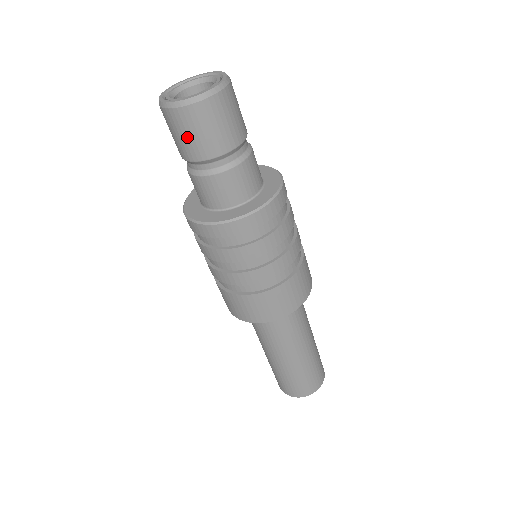
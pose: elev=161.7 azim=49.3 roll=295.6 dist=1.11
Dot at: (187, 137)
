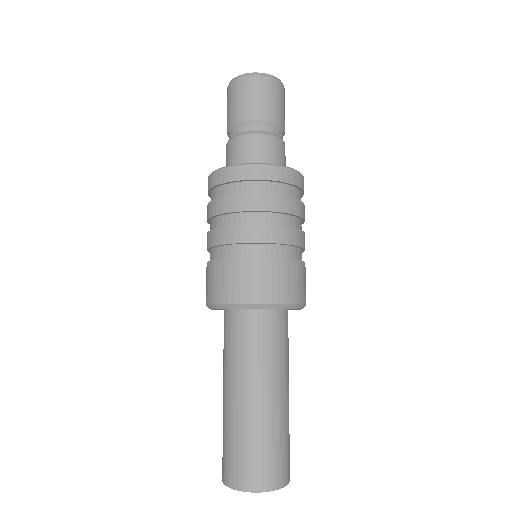
Dot at: (263, 99)
